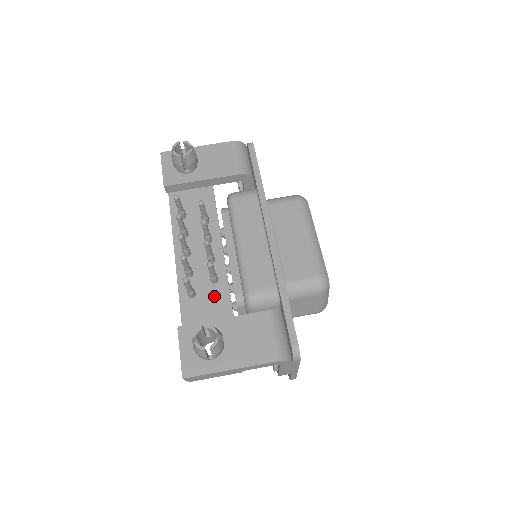
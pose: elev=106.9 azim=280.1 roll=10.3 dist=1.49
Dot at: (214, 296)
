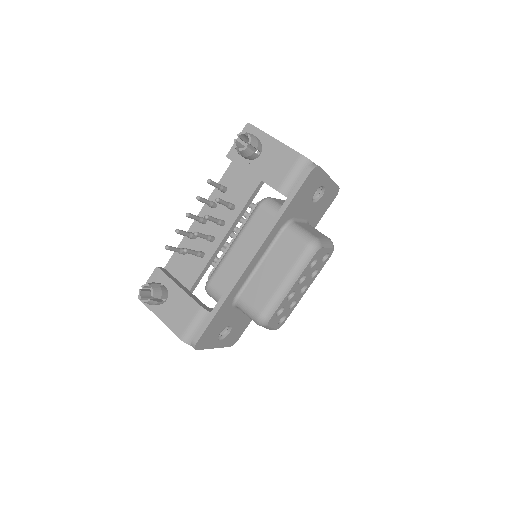
Dot at: (193, 265)
